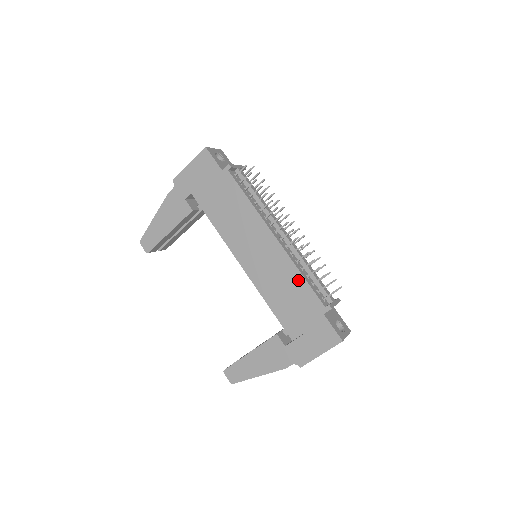
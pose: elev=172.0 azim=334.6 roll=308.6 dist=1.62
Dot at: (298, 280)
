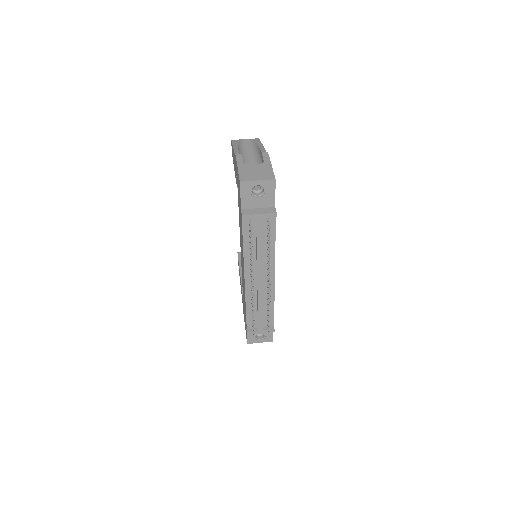
Dot at: (245, 305)
